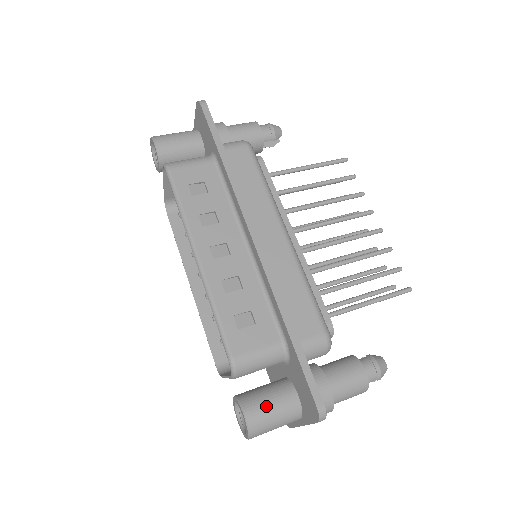
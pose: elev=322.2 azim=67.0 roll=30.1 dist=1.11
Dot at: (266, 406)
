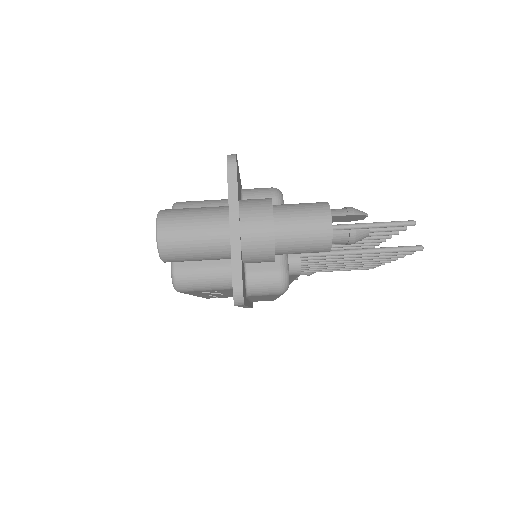
Dot at: occluded
